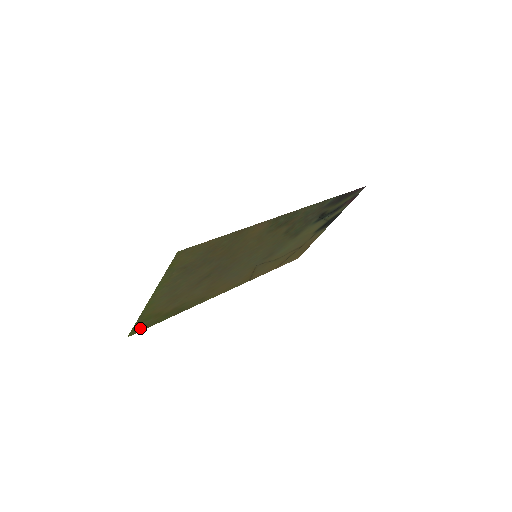
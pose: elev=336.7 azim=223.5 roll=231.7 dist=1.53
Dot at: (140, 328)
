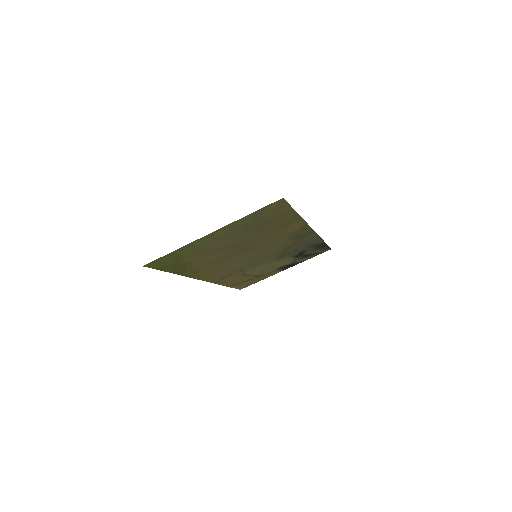
Dot at: (157, 264)
